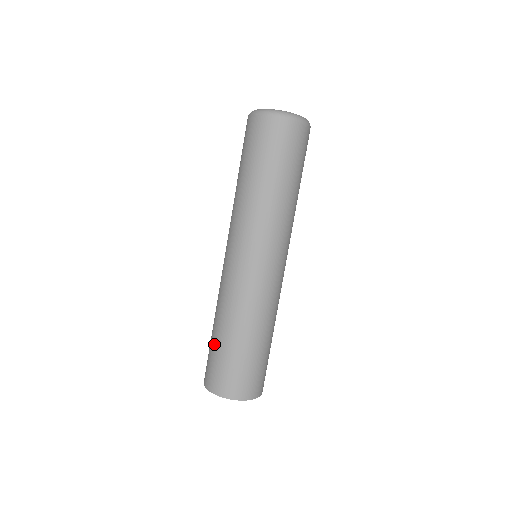
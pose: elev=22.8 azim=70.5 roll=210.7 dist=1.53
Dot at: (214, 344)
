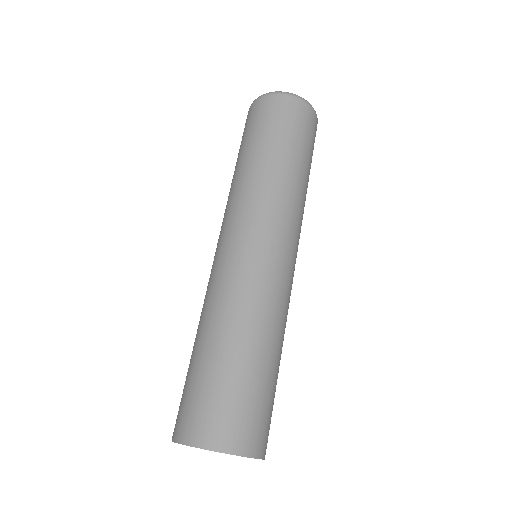
Dot at: occluded
